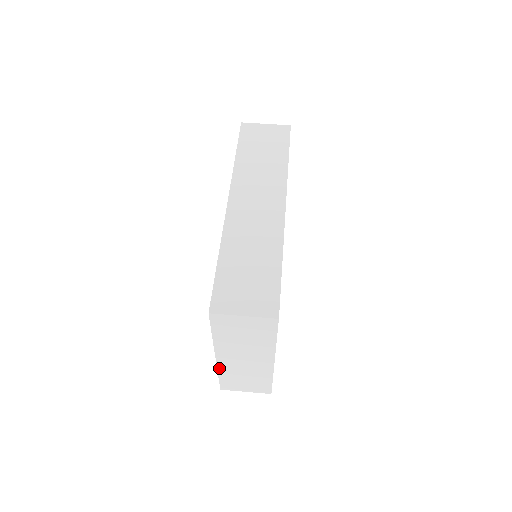
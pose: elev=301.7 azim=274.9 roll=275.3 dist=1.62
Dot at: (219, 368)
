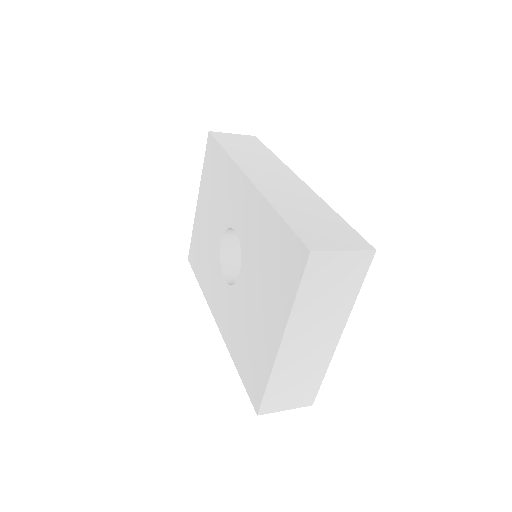
Dot at: (275, 366)
